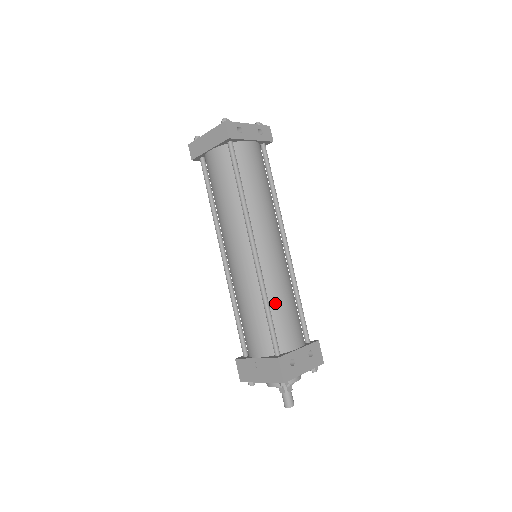
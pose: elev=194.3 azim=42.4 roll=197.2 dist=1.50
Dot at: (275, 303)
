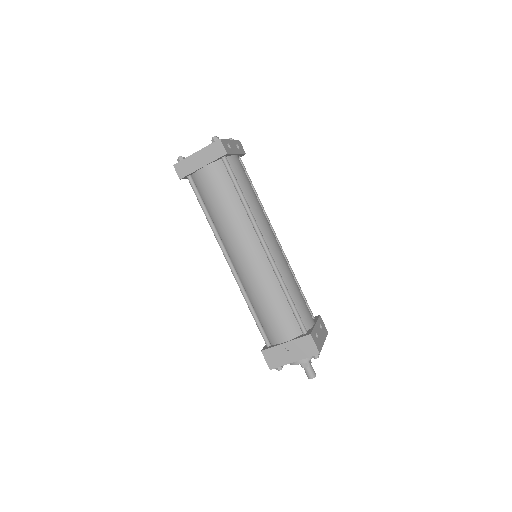
Dot at: (291, 290)
